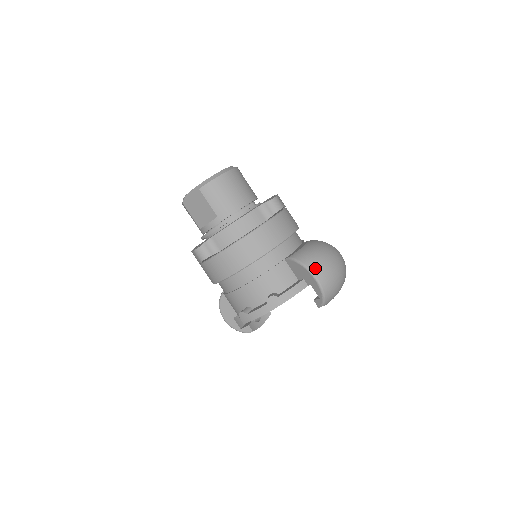
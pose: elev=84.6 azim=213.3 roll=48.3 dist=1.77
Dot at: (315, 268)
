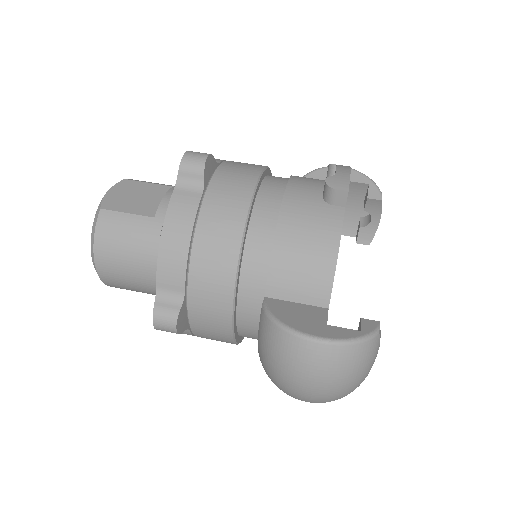
Dot at: occluded
